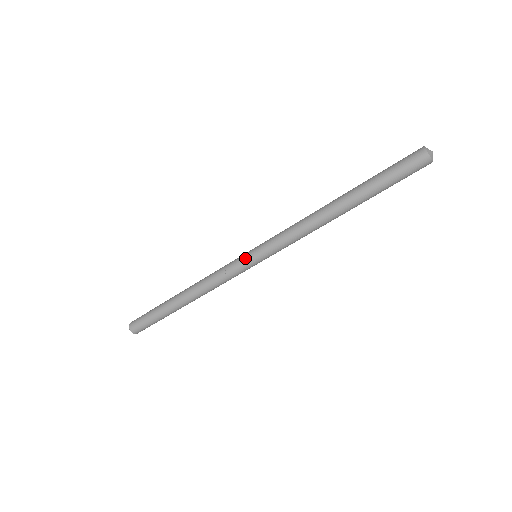
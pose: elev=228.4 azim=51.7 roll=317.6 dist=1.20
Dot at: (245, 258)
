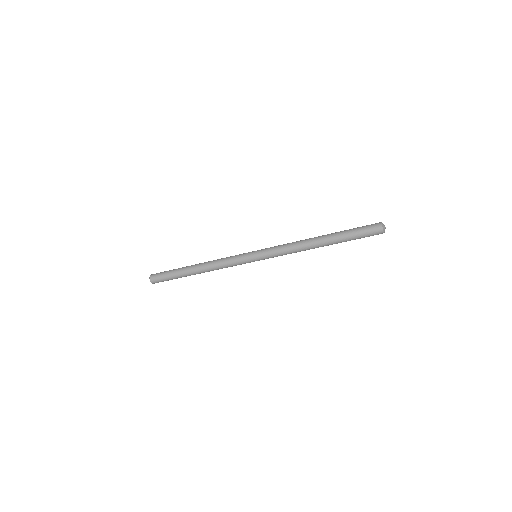
Dot at: occluded
